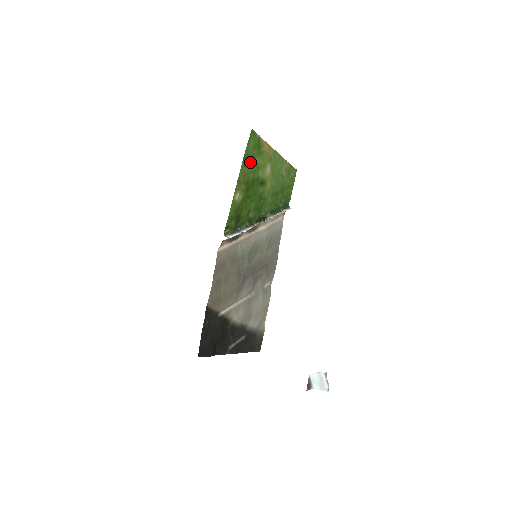
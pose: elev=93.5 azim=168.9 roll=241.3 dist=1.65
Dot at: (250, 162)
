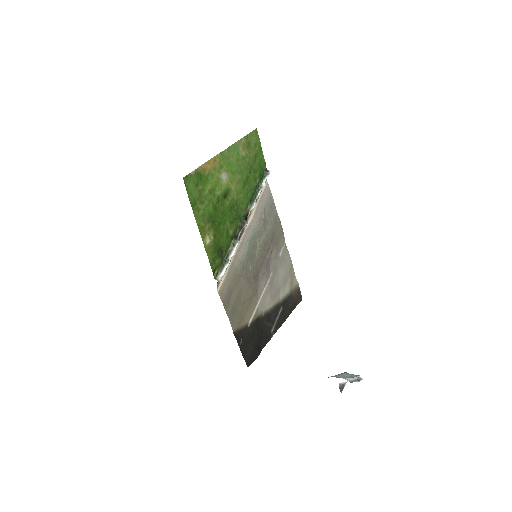
Dot at: (201, 200)
